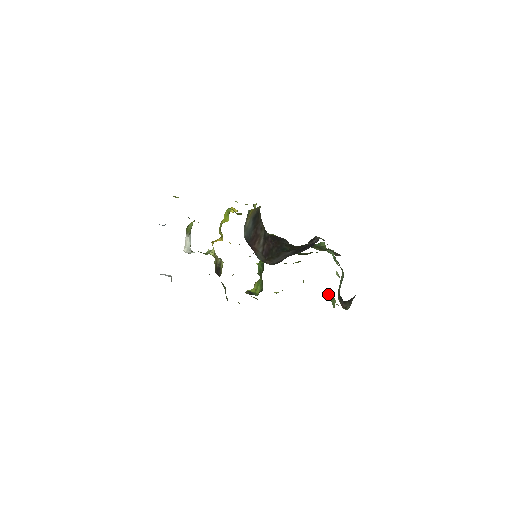
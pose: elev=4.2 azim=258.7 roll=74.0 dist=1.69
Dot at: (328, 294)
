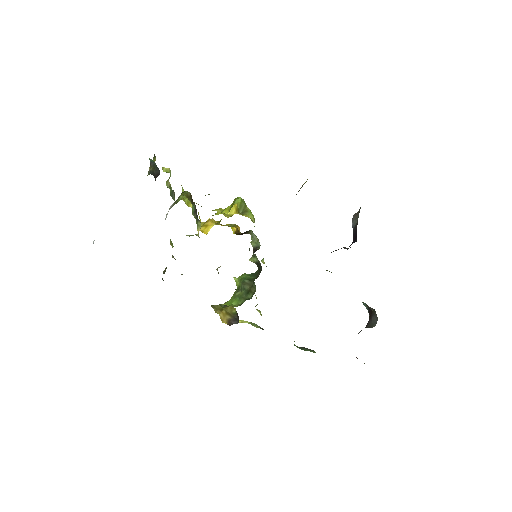
Dot at: occluded
